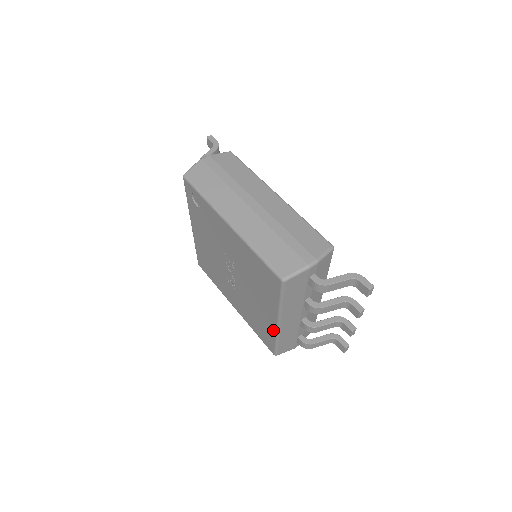
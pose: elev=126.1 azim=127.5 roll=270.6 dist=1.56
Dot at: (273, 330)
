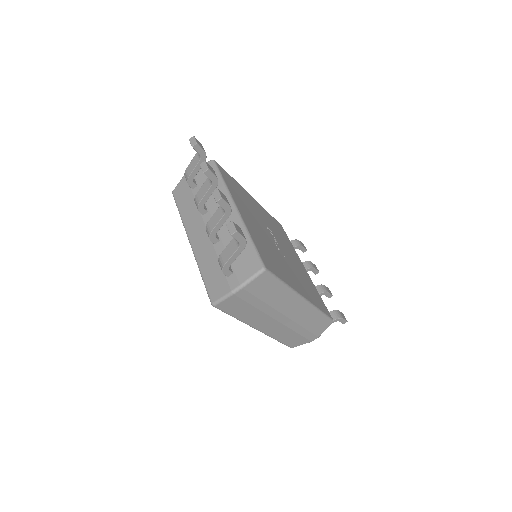
Dot at: occluded
